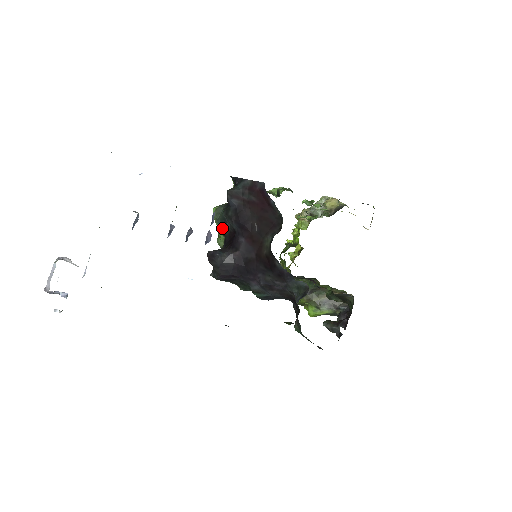
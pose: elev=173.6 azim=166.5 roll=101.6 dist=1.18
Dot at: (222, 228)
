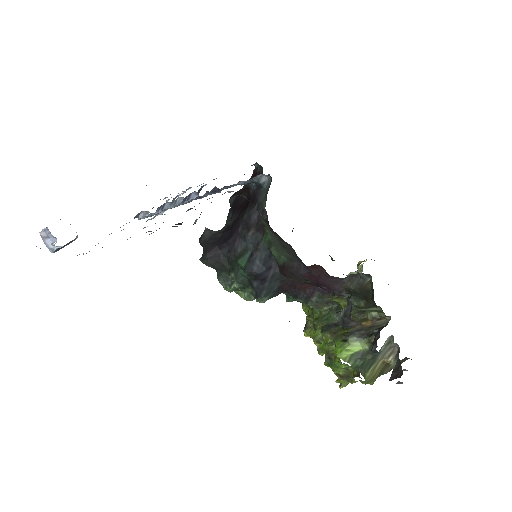
Dot at: occluded
